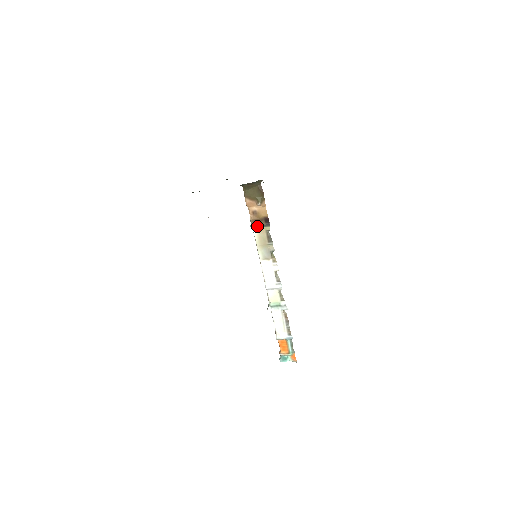
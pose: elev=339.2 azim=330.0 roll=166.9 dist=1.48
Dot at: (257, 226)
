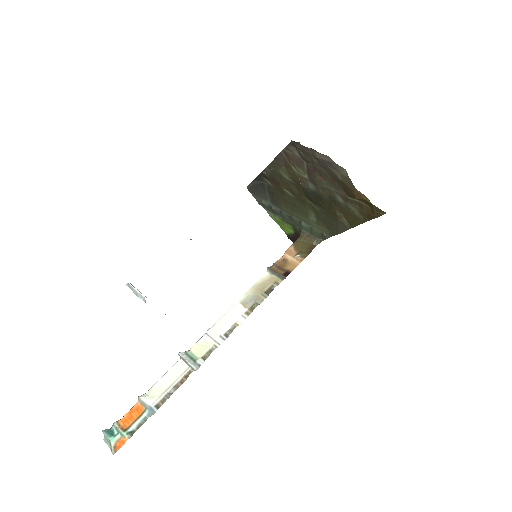
Dot at: (274, 271)
